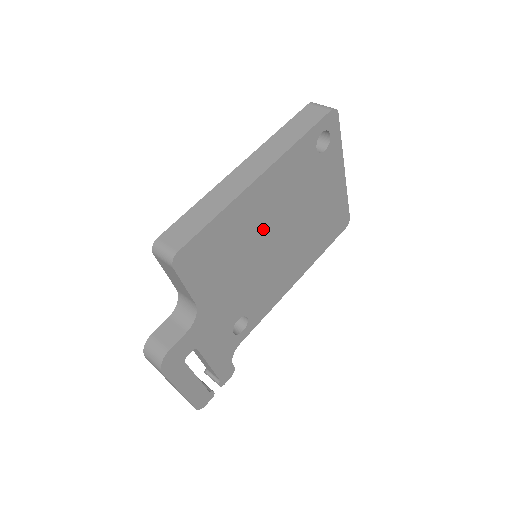
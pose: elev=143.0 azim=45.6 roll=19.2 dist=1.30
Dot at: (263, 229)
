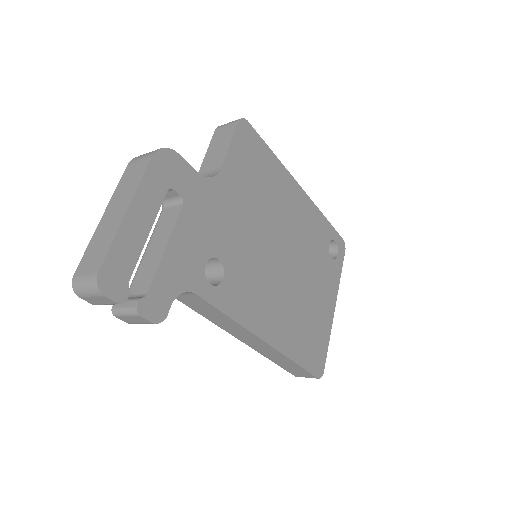
Dot at: (282, 224)
